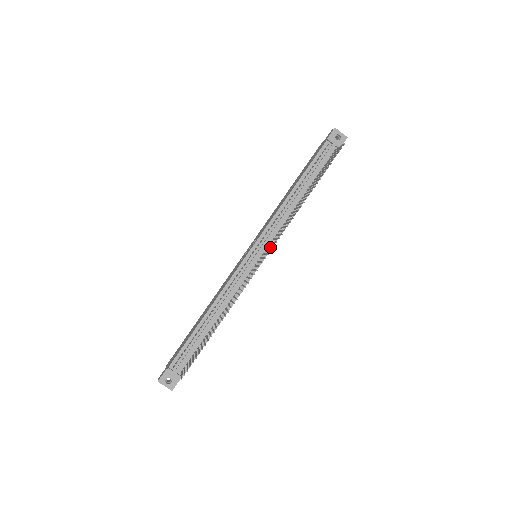
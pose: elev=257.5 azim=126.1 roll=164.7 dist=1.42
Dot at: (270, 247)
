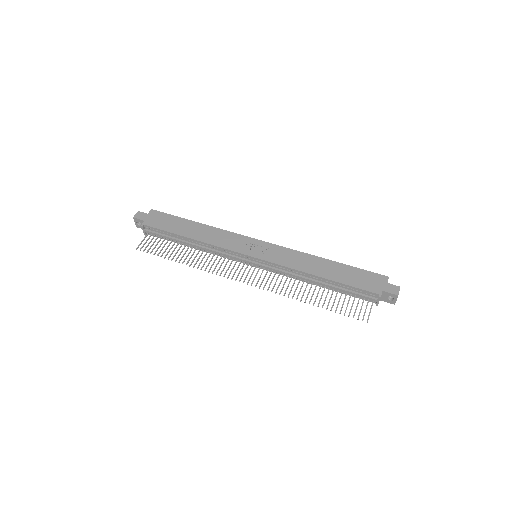
Dot at: (265, 269)
